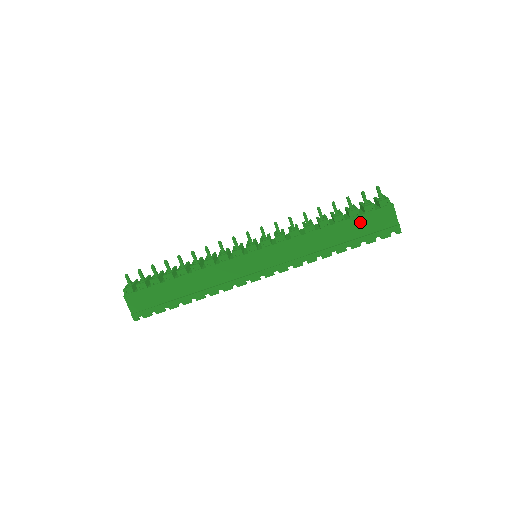
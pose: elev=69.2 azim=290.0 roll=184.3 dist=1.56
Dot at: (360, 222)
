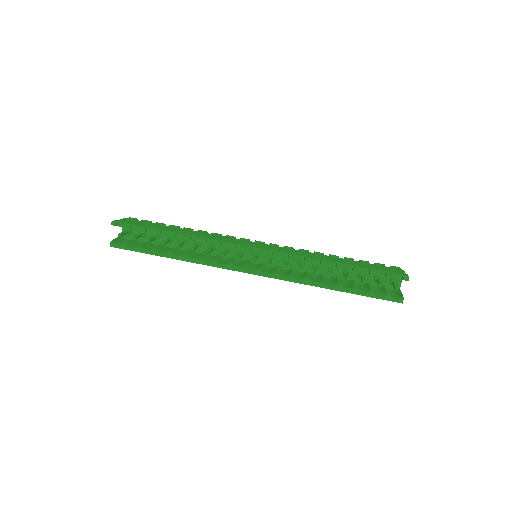
Dot at: (368, 265)
